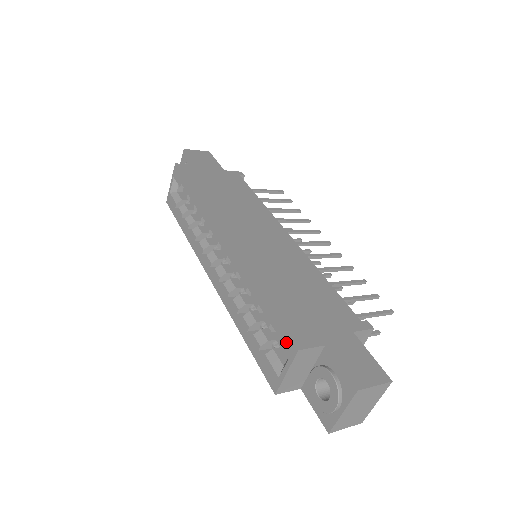
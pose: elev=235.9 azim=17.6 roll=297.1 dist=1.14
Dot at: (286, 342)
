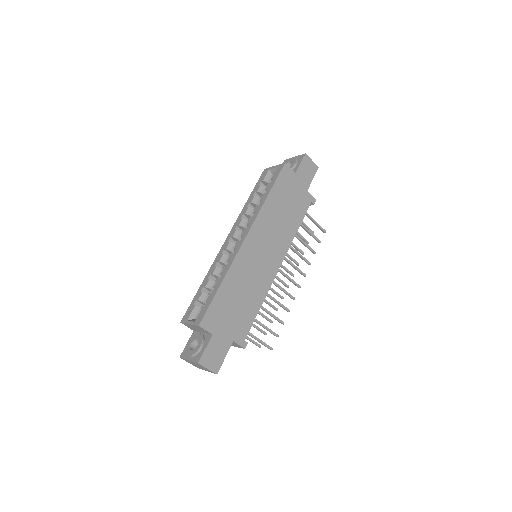
Dot at: (201, 316)
